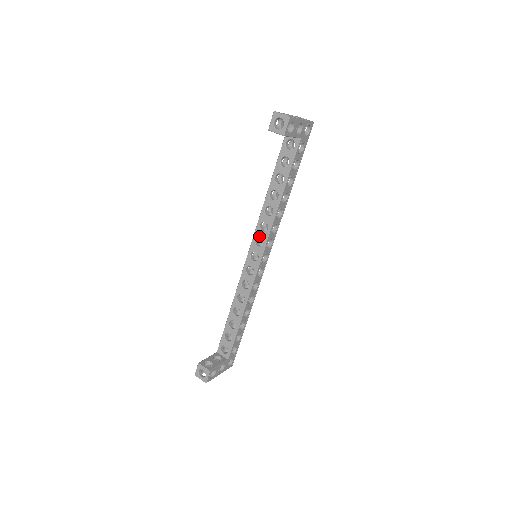
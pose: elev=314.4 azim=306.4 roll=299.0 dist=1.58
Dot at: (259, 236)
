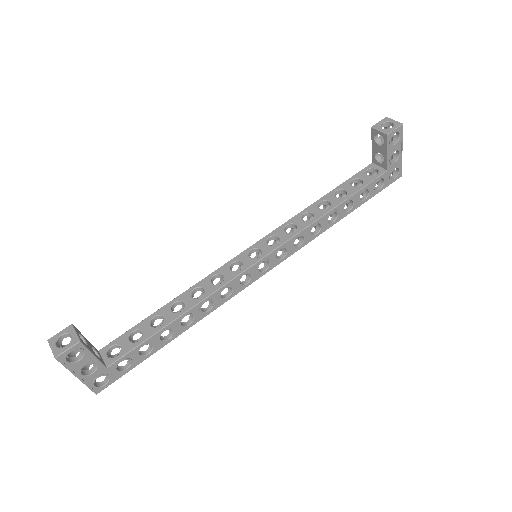
Dot at: (277, 235)
